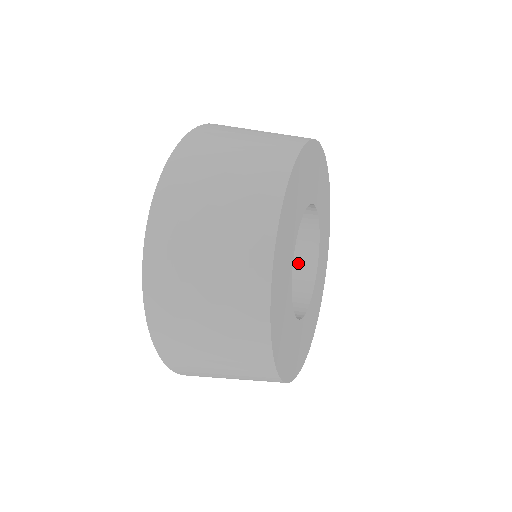
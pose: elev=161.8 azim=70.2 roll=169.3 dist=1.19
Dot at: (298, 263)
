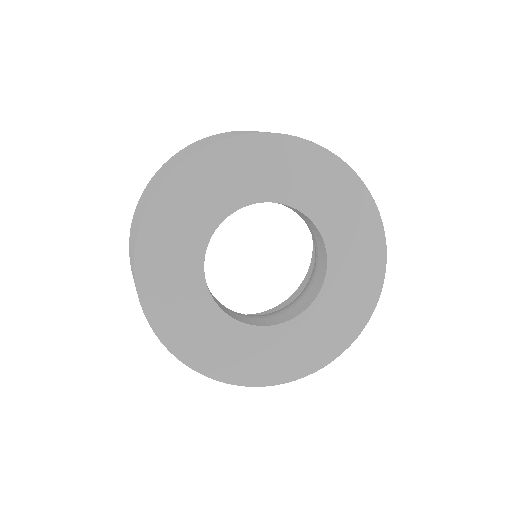
Dot at: (275, 316)
